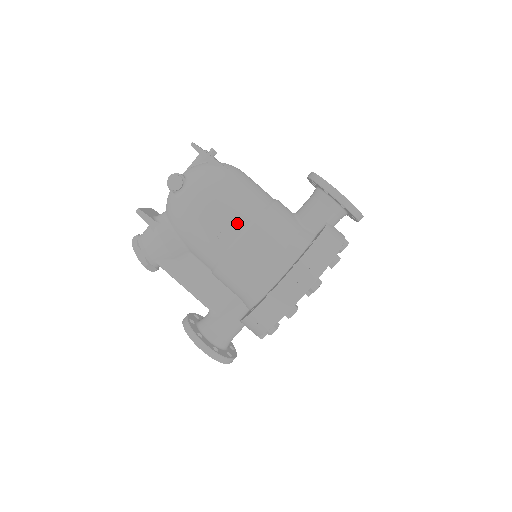
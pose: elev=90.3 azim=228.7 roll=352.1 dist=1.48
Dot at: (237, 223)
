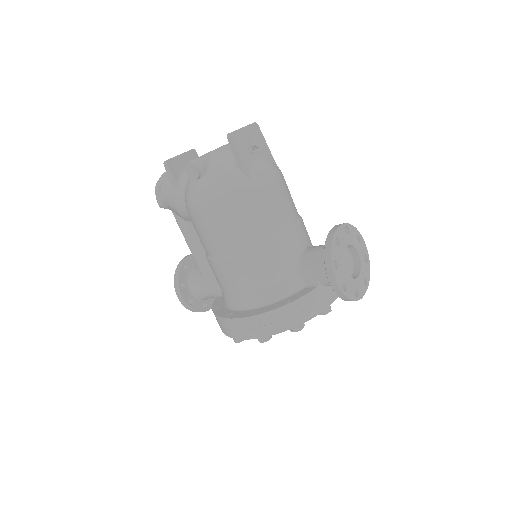
Dot at: (228, 245)
